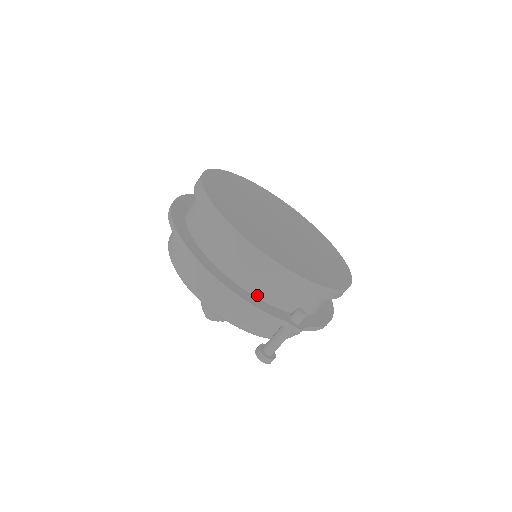
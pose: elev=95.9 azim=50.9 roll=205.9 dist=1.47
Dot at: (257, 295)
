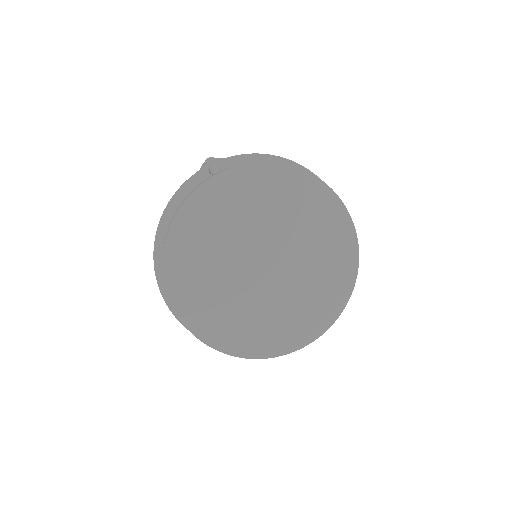
Dot at: occluded
